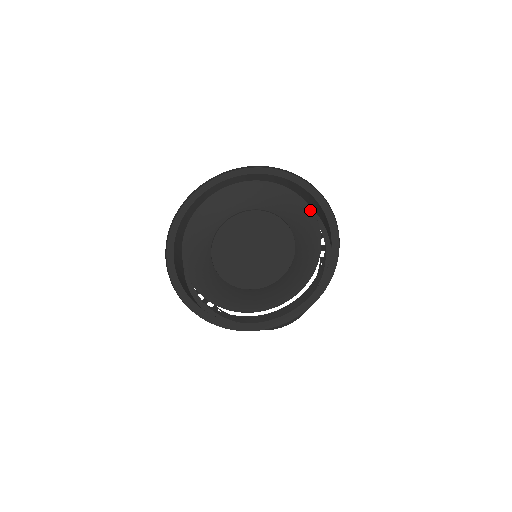
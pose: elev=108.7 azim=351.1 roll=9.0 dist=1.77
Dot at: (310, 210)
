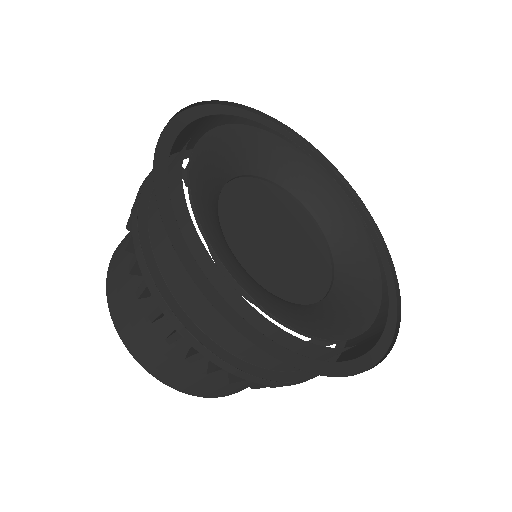
Dot at: (318, 167)
